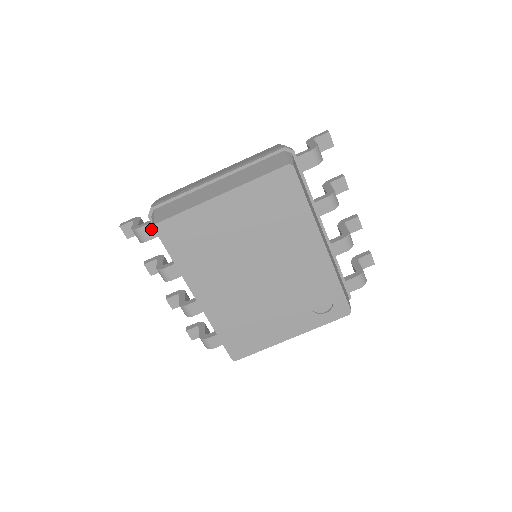
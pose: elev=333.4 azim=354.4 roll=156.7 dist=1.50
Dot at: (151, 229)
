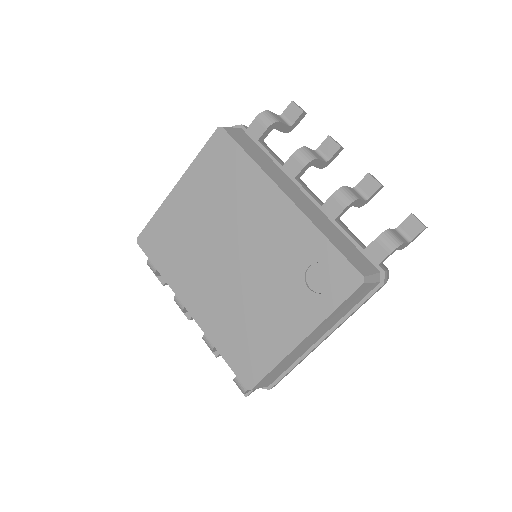
Dot at: occluded
